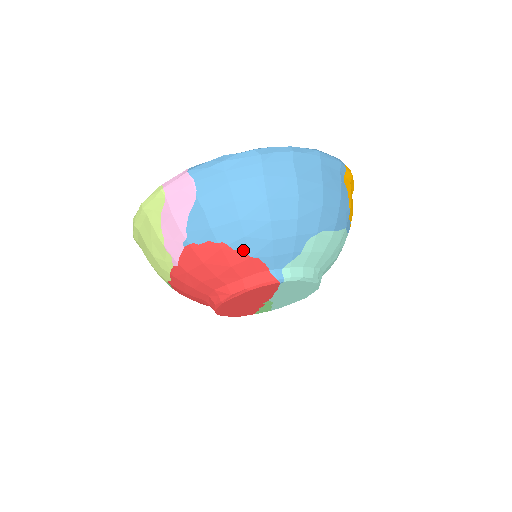
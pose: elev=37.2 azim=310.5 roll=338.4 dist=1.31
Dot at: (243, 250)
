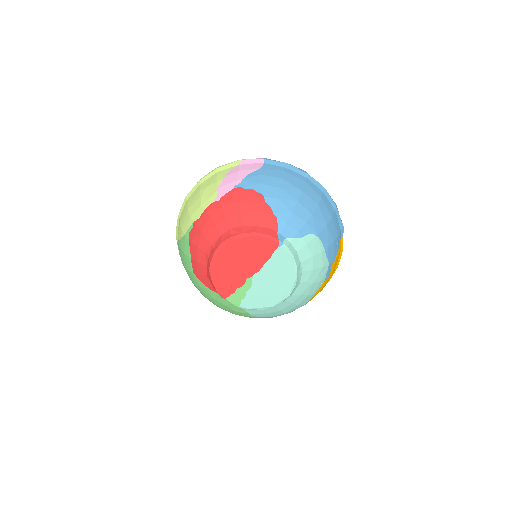
Dot at: (271, 206)
